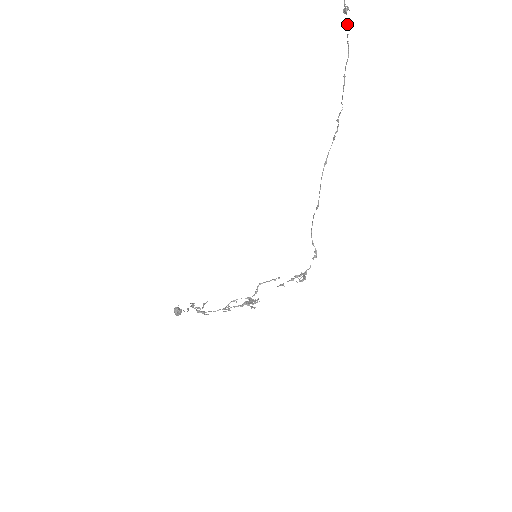
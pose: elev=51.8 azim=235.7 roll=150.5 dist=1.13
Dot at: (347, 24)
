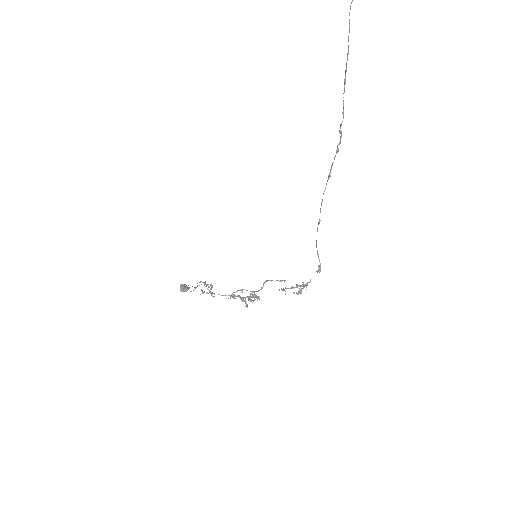
Dot at: (349, 14)
